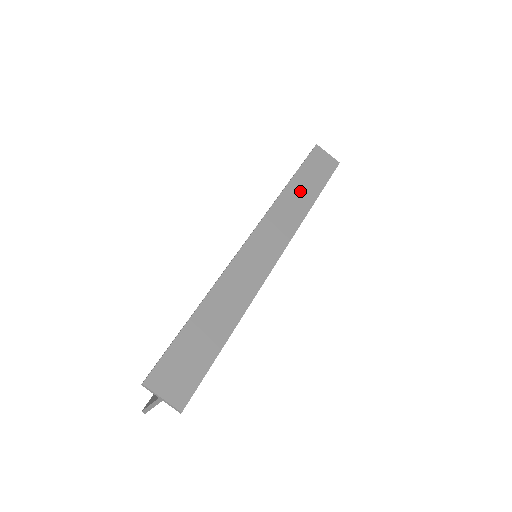
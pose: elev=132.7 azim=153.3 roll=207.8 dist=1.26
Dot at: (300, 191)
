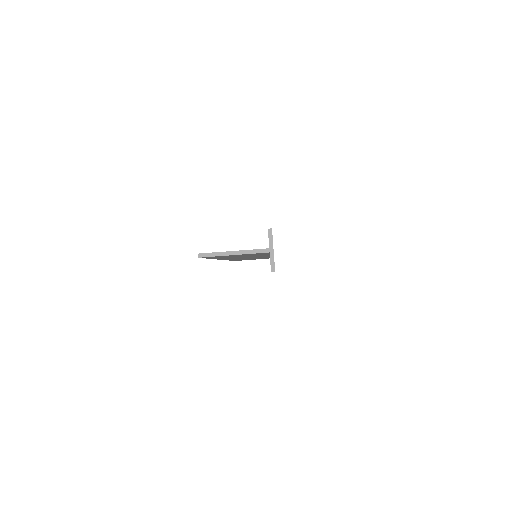
Dot at: occluded
